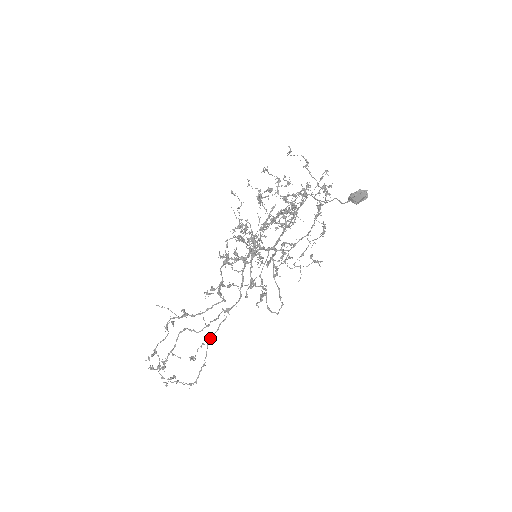
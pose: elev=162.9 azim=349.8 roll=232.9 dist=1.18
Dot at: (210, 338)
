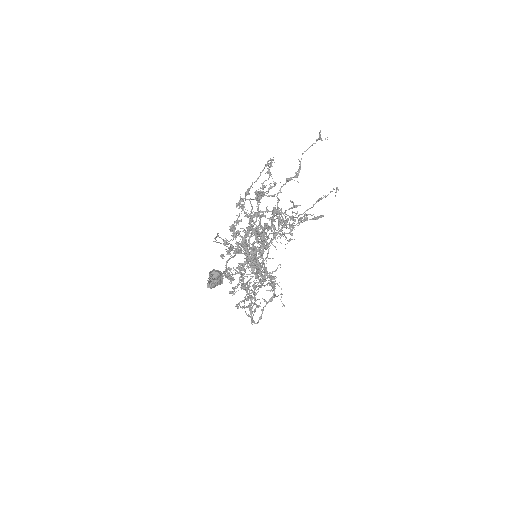
Dot at: (244, 300)
